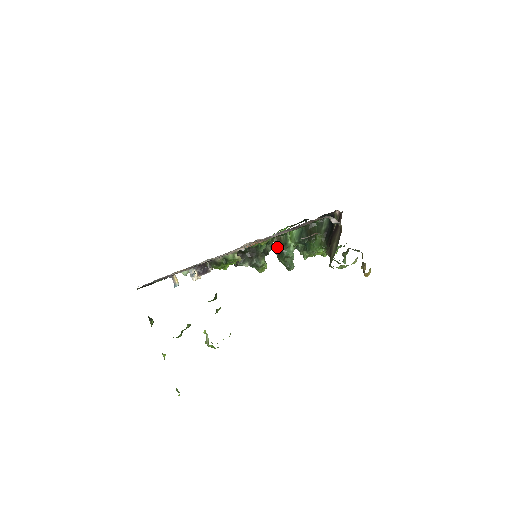
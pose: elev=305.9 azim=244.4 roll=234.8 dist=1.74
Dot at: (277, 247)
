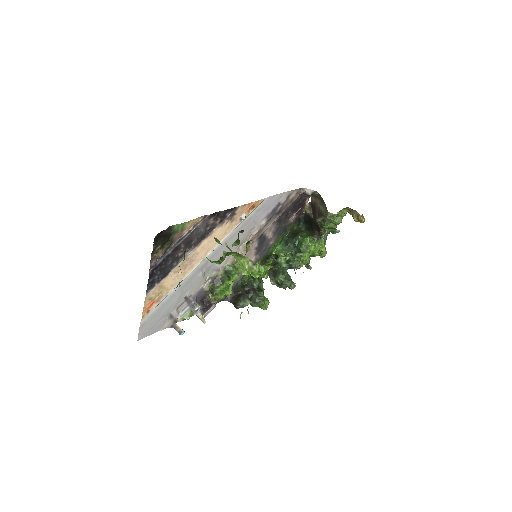
Dot at: (270, 271)
